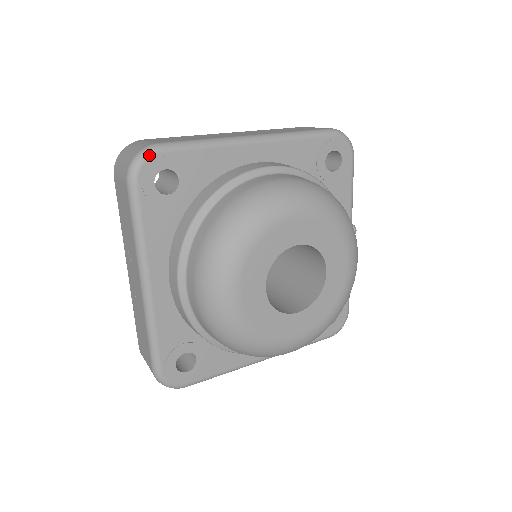
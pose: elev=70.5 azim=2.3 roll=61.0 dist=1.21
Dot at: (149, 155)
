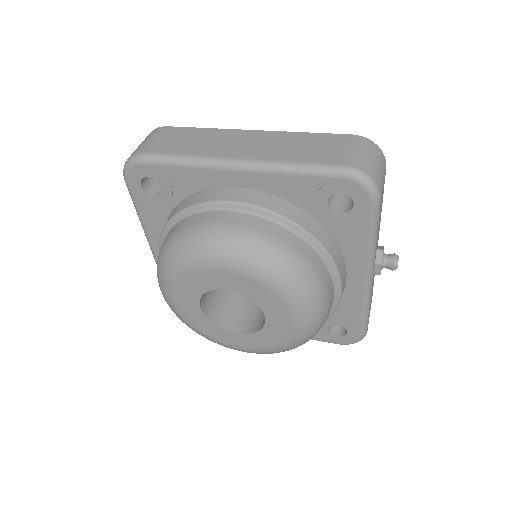
Dot at: (133, 164)
